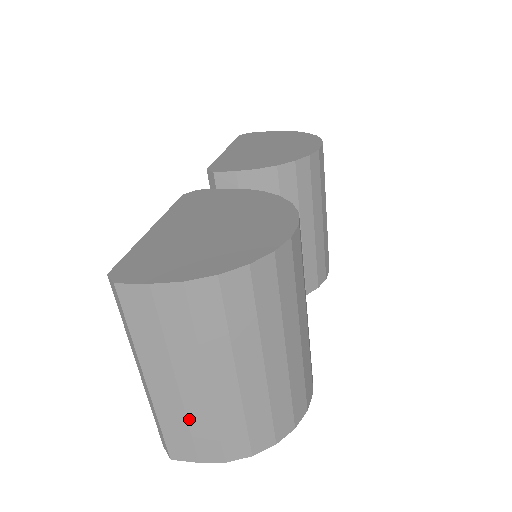
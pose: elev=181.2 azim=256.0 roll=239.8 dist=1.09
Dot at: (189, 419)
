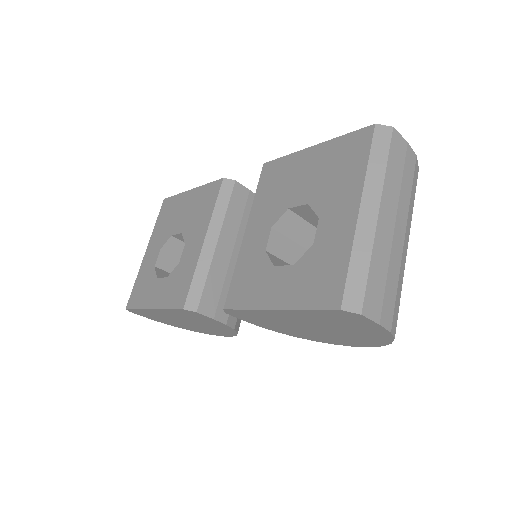
Dot at: (389, 266)
